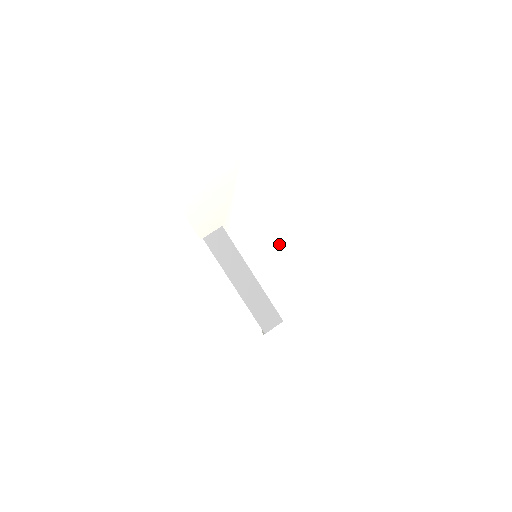
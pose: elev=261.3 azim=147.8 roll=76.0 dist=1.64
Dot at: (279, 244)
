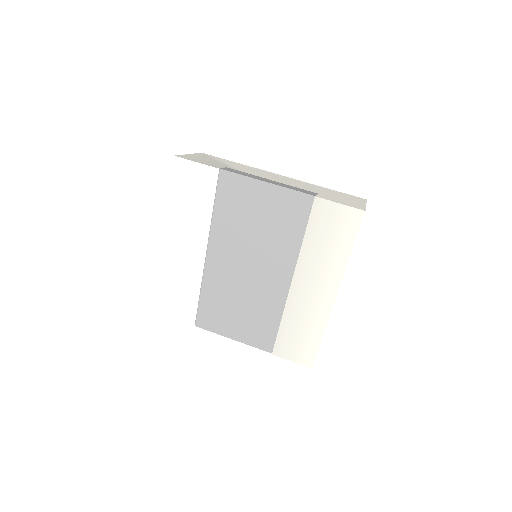
Dot at: (269, 175)
